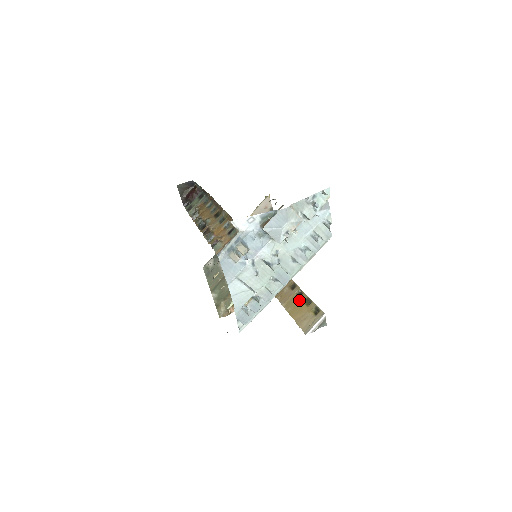
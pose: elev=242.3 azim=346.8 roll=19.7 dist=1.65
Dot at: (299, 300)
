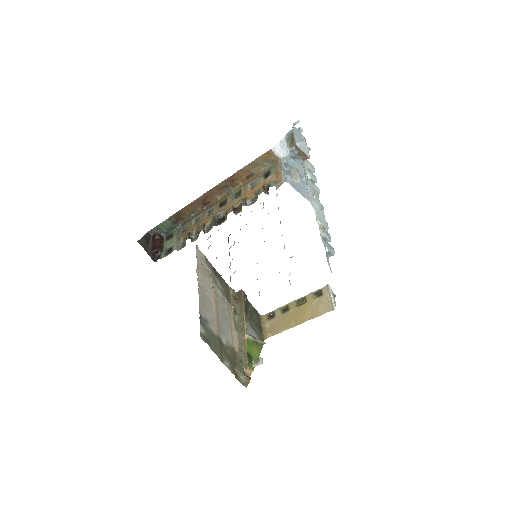
Dot at: (292, 310)
